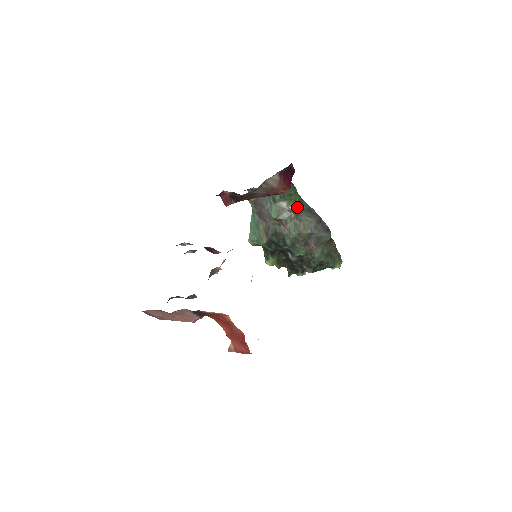
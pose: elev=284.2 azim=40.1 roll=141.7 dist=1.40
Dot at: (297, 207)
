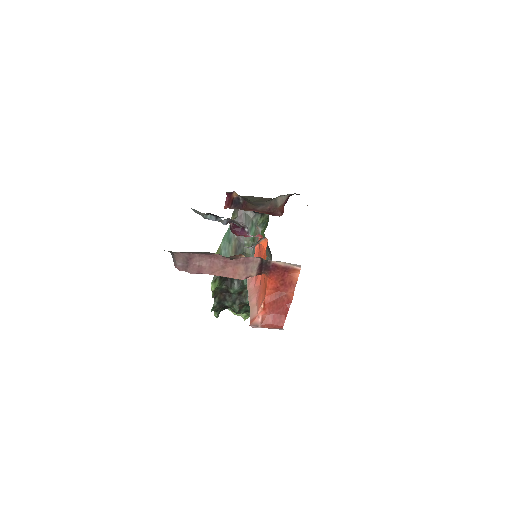
Dot at: occluded
